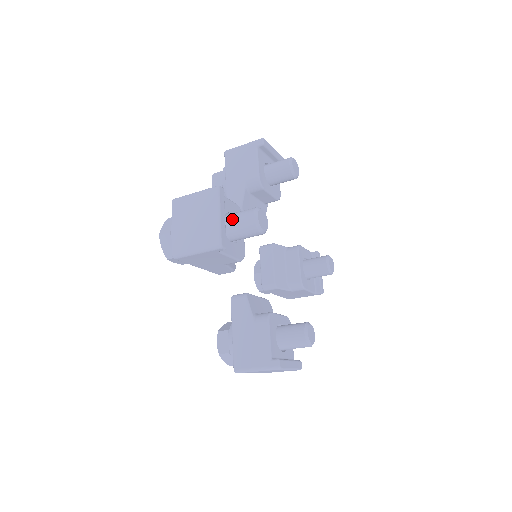
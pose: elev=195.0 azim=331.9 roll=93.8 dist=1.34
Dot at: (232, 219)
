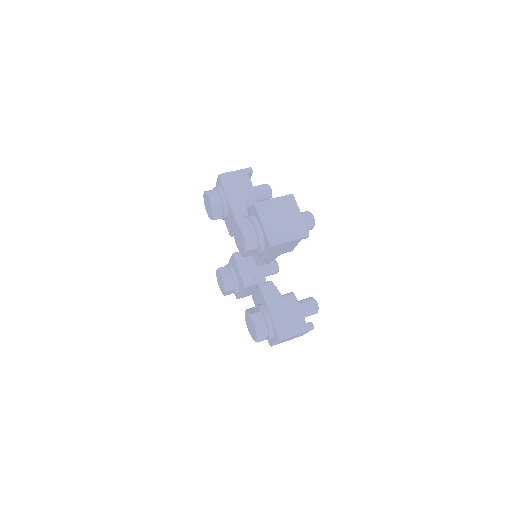
Dot at: occluded
